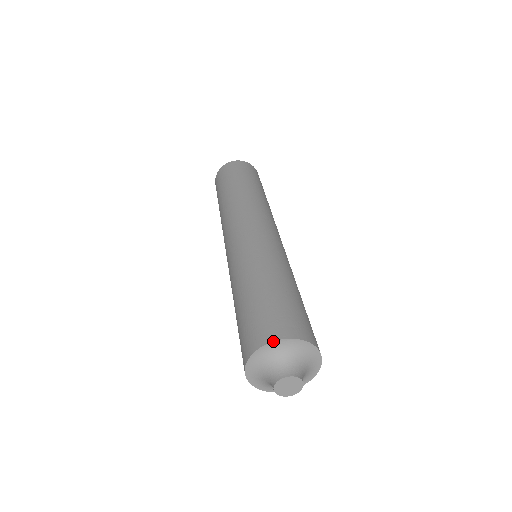
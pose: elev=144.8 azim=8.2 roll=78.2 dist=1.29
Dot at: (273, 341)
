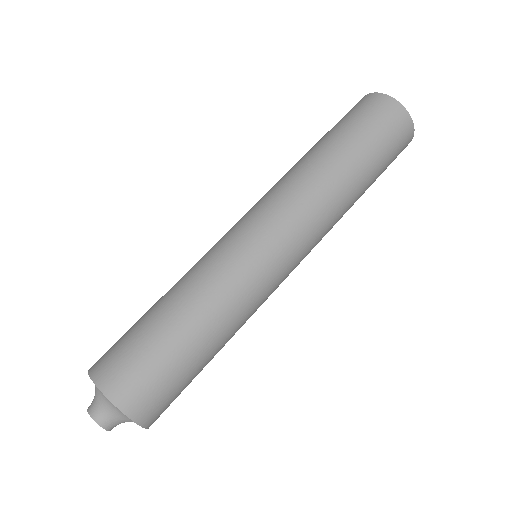
Dot at: (115, 405)
